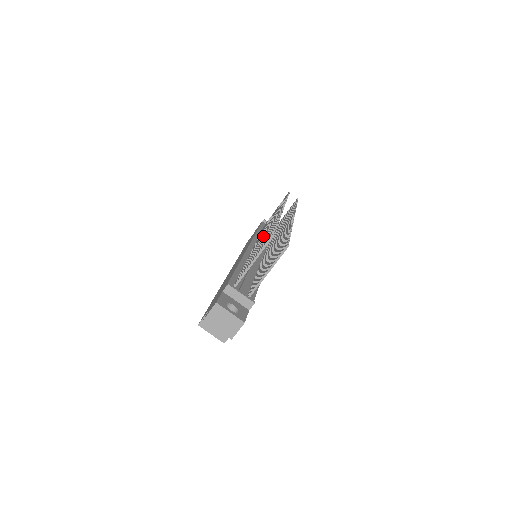
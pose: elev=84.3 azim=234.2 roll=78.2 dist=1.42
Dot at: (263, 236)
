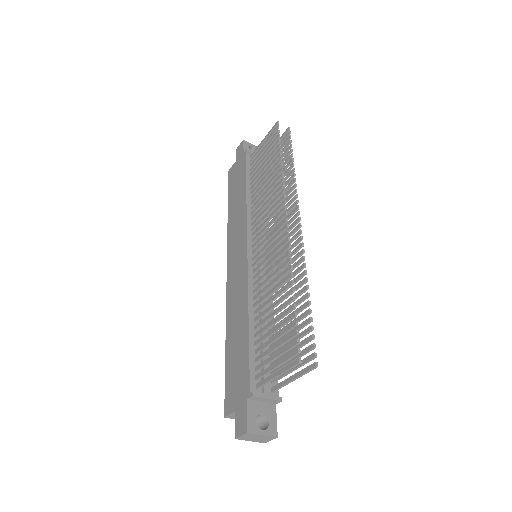
Dot at: (269, 270)
